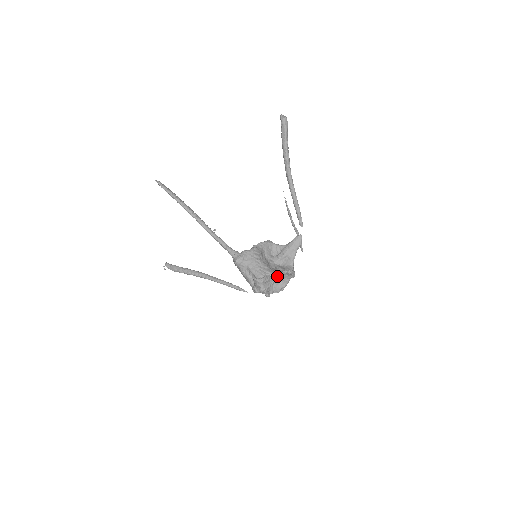
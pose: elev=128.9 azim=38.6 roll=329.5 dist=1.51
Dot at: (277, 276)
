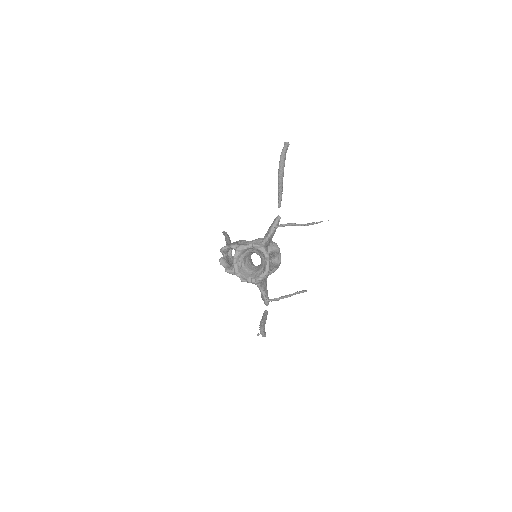
Dot at: (236, 246)
